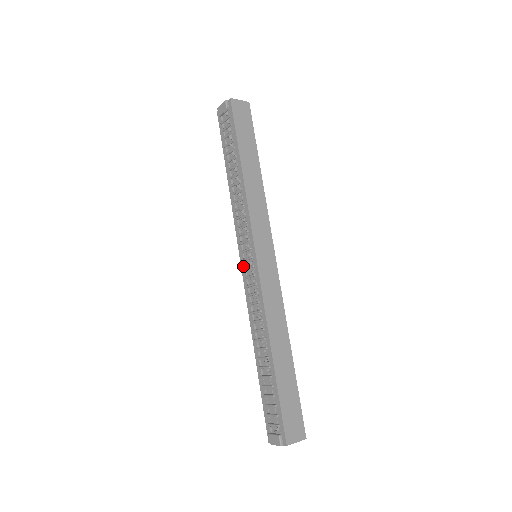
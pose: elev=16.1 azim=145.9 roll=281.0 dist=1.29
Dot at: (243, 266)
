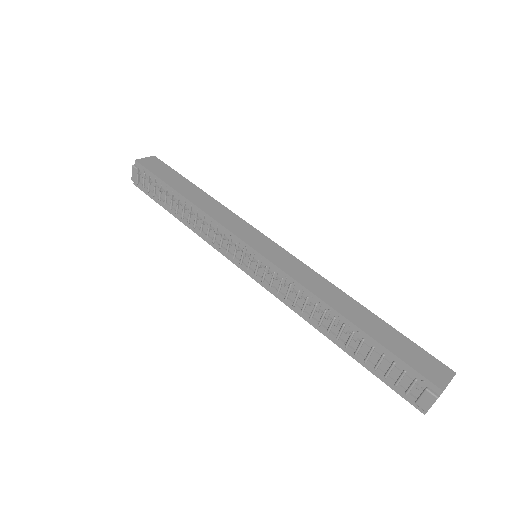
Dot at: (252, 274)
